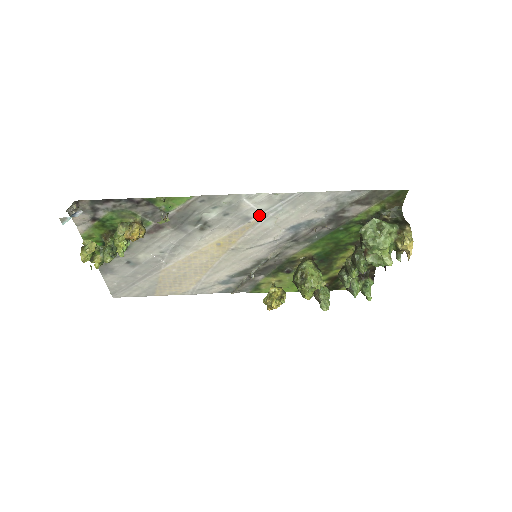
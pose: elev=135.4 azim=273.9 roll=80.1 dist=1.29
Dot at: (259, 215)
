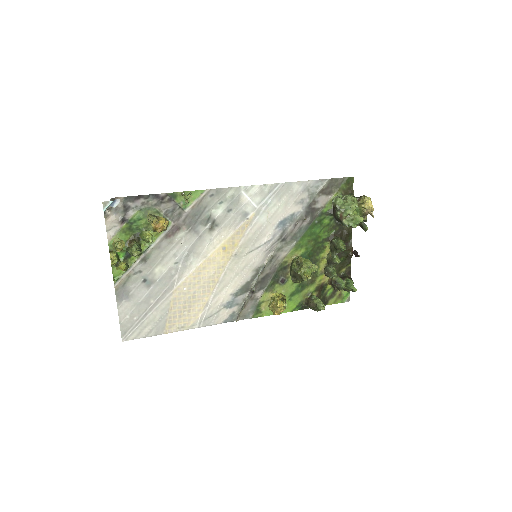
Dot at: (254, 210)
